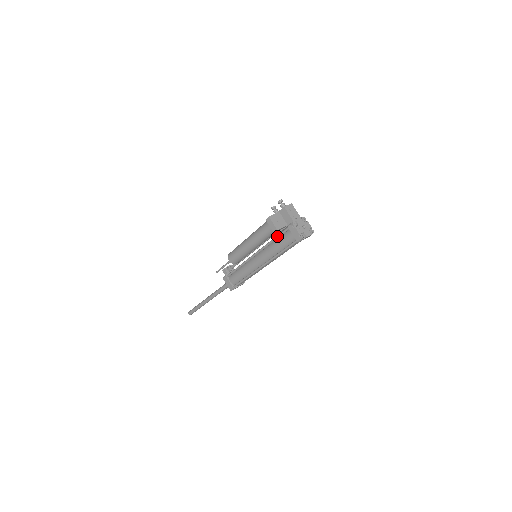
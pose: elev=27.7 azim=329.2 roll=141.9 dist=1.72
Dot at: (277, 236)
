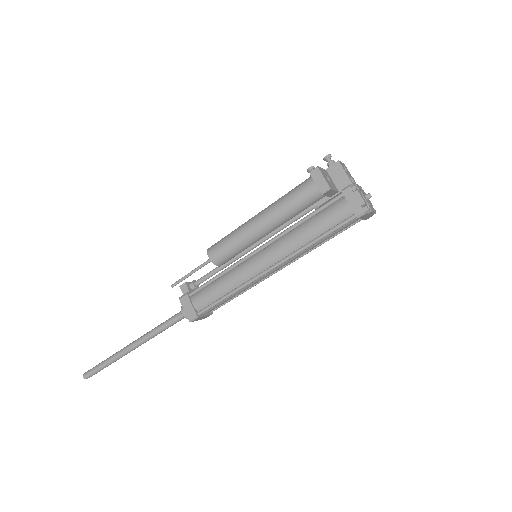
Dot at: (315, 211)
